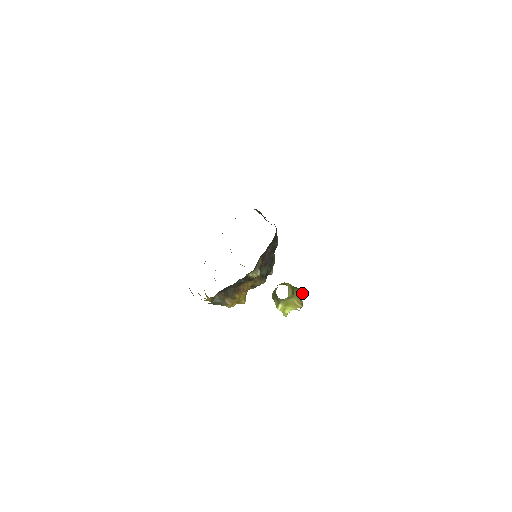
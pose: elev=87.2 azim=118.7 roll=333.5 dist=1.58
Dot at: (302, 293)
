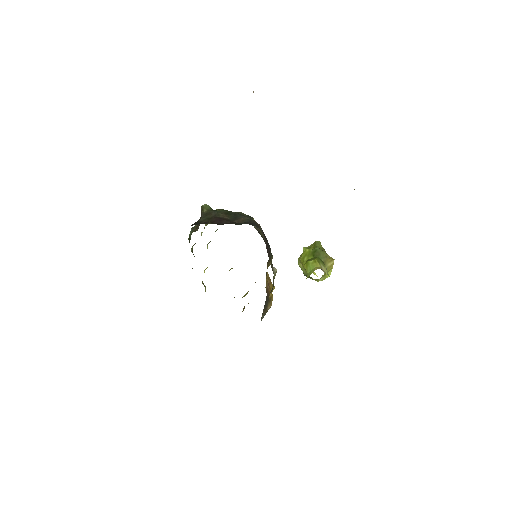
Dot at: (319, 245)
